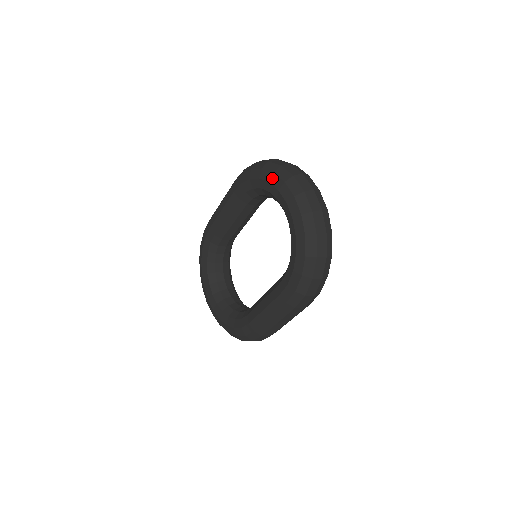
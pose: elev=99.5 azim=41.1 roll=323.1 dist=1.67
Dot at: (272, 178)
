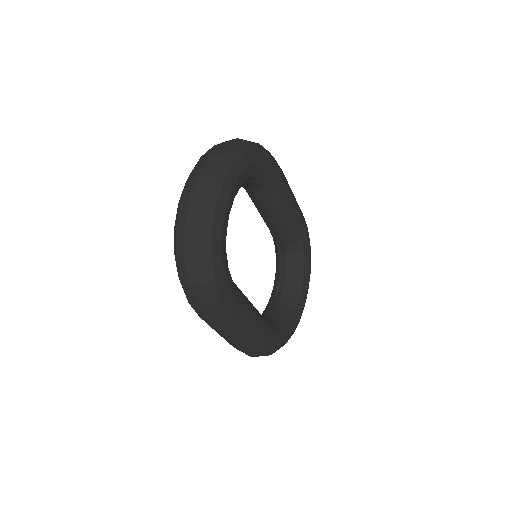
Dot at: occluded
